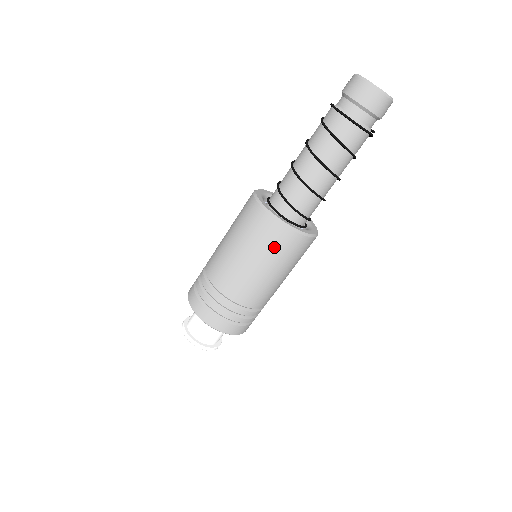
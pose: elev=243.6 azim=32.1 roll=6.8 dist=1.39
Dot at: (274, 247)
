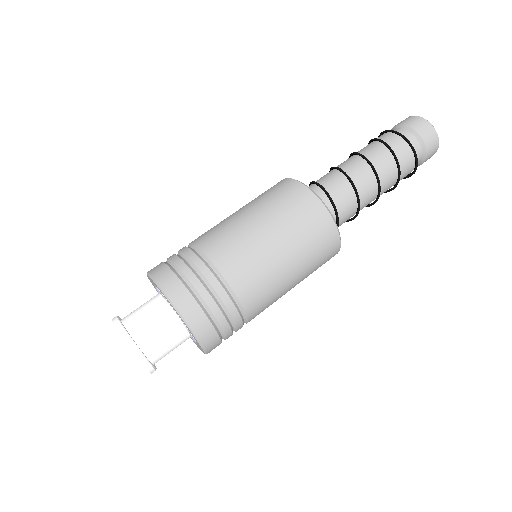
Dot at: (312, 240)
